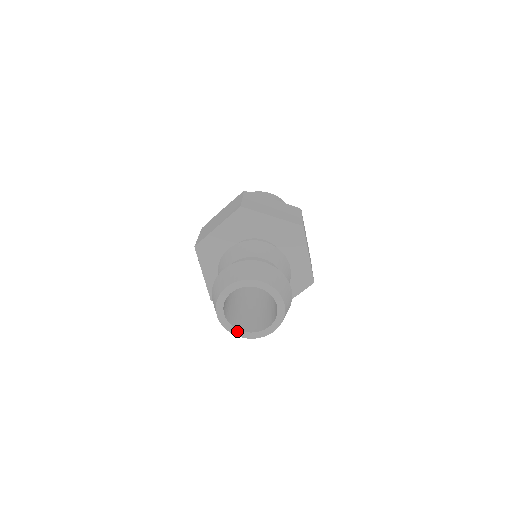
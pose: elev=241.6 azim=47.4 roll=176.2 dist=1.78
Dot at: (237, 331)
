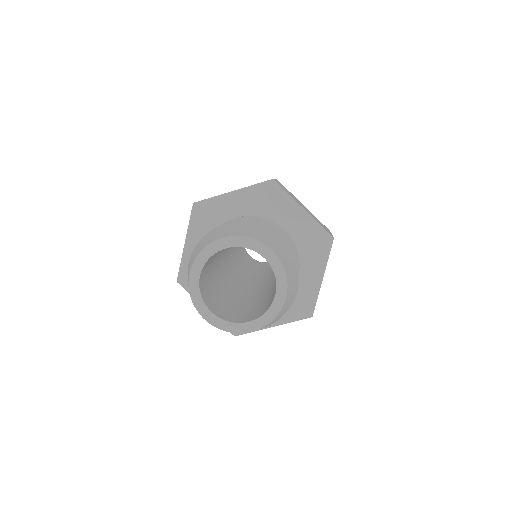
Dot at: (204, 308)
